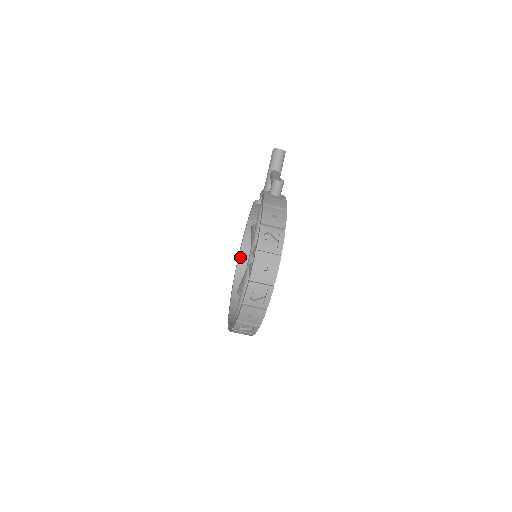
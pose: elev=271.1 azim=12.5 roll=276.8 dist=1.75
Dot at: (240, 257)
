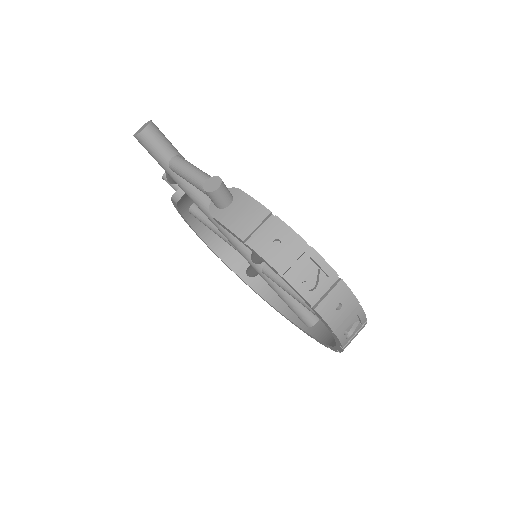
Dot at: (209, 244)
